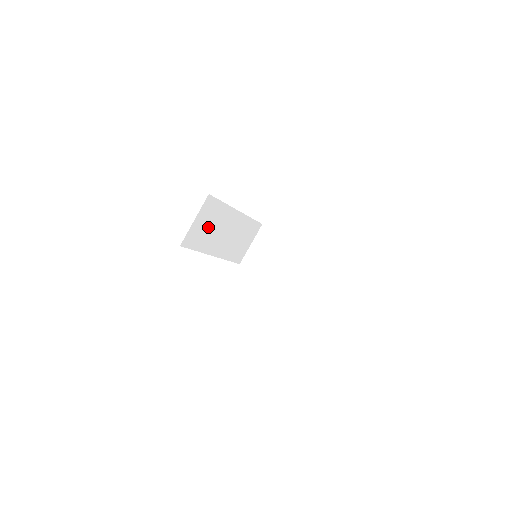
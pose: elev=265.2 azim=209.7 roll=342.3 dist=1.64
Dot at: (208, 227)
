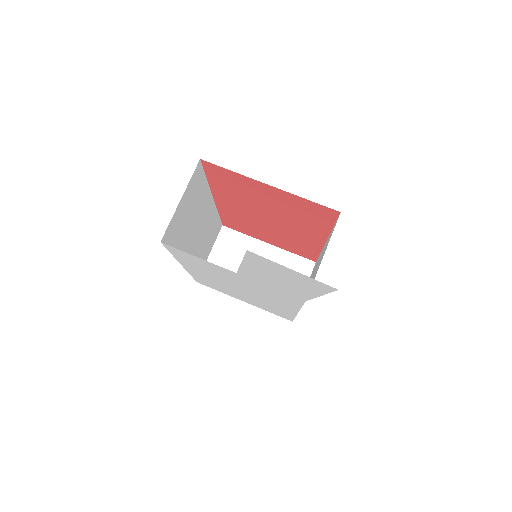
Dot at: (188, 216)
